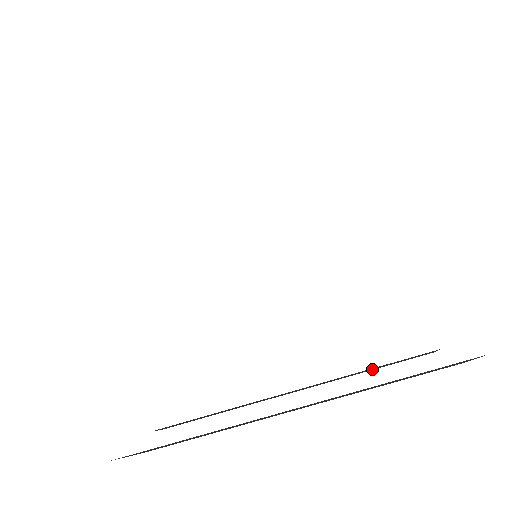
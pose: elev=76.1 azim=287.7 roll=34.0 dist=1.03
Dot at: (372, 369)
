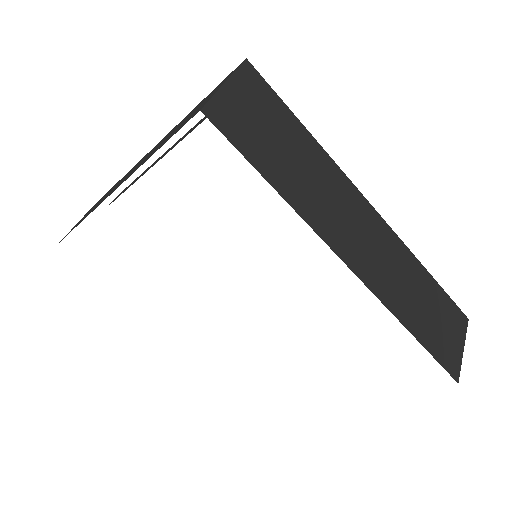
Dot at: occluded
